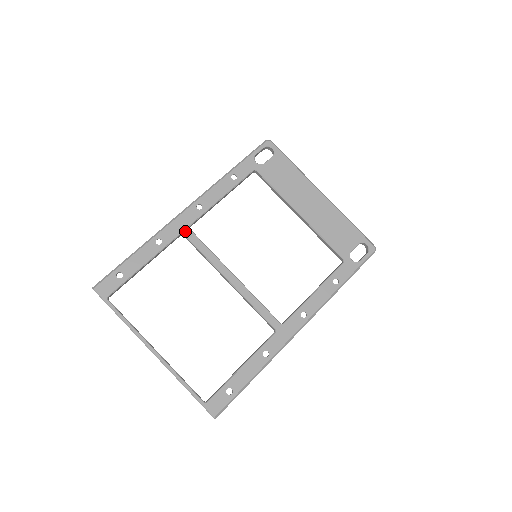
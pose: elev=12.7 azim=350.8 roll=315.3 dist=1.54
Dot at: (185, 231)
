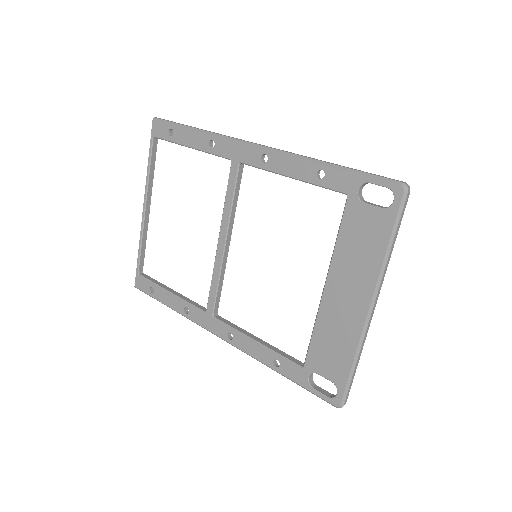
Dot at: (234, 162)
